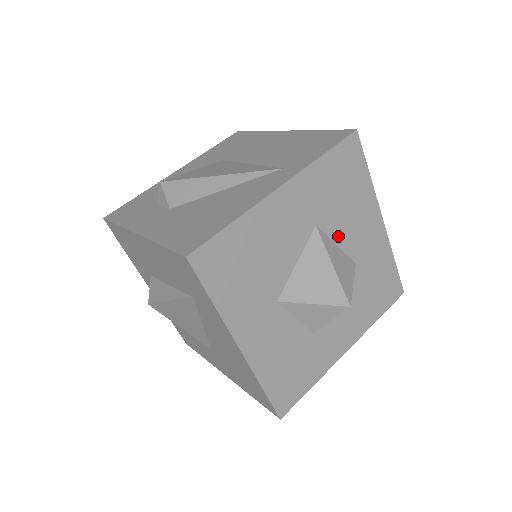
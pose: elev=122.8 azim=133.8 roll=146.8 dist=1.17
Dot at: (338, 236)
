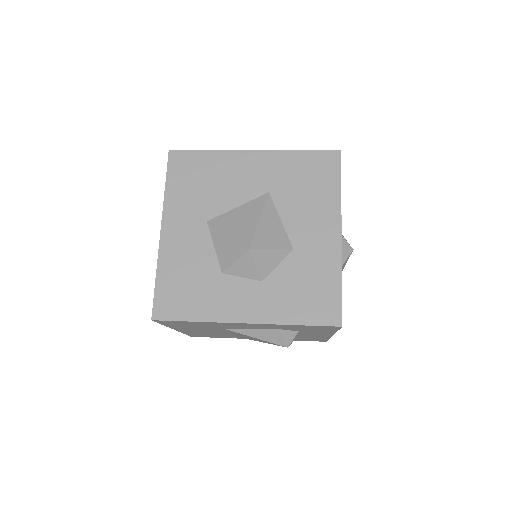
Dot at: (286, 214)
